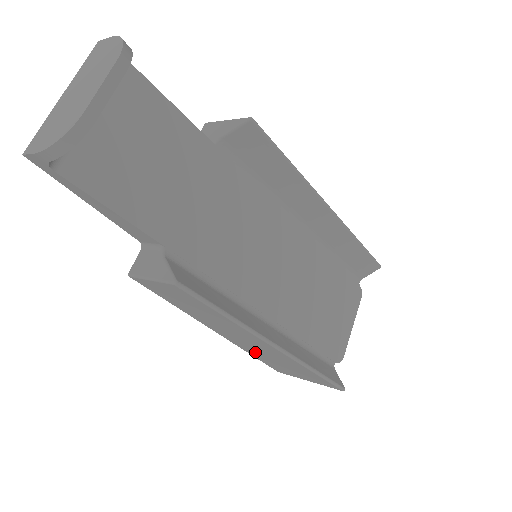
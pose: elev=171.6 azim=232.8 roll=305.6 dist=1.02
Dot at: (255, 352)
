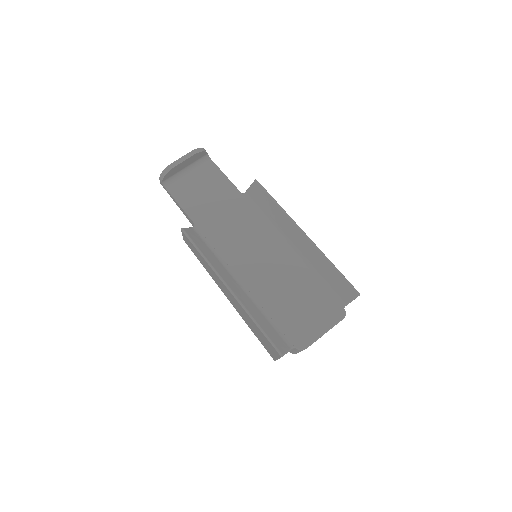
Dot at: (243, 317)
